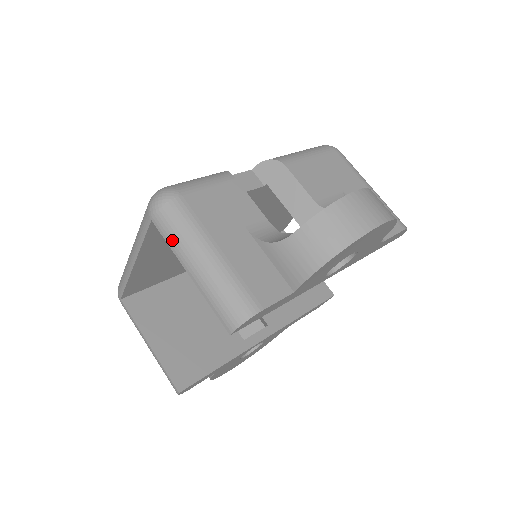
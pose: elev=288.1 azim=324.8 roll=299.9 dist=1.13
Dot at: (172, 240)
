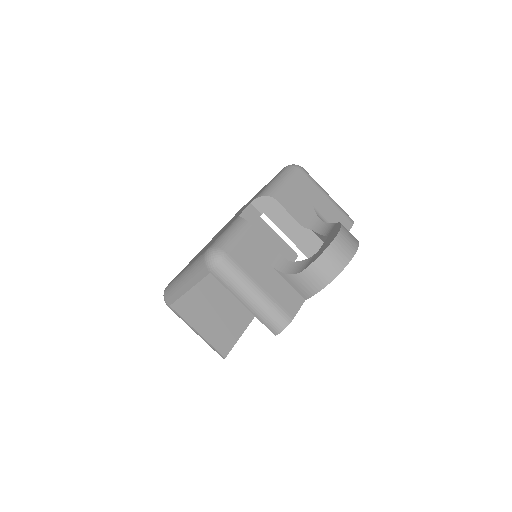
Dot at: (229, 285)
